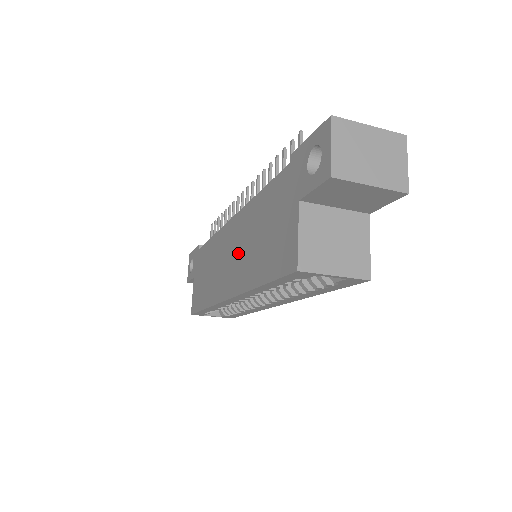
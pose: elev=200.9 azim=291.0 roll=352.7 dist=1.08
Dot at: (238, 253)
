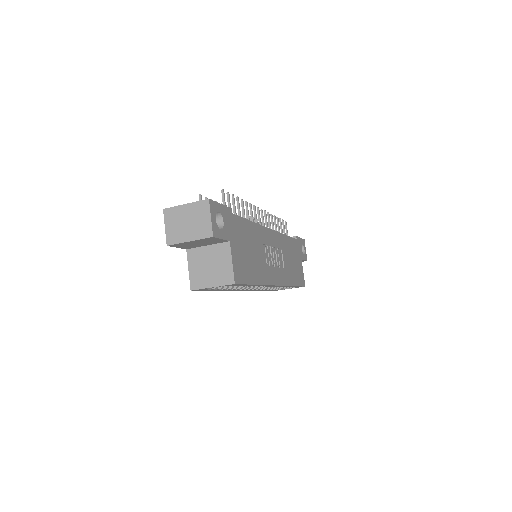
Dot at: occluded
